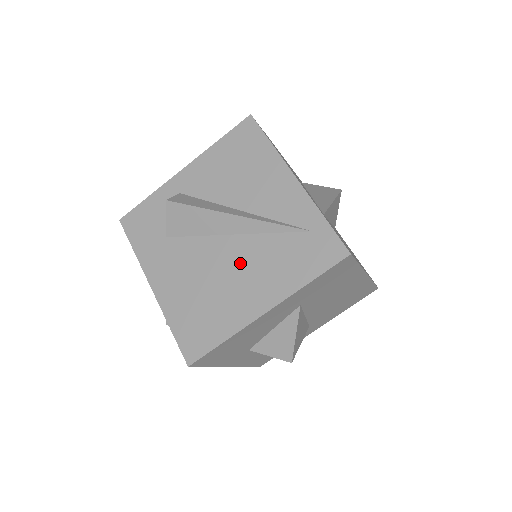
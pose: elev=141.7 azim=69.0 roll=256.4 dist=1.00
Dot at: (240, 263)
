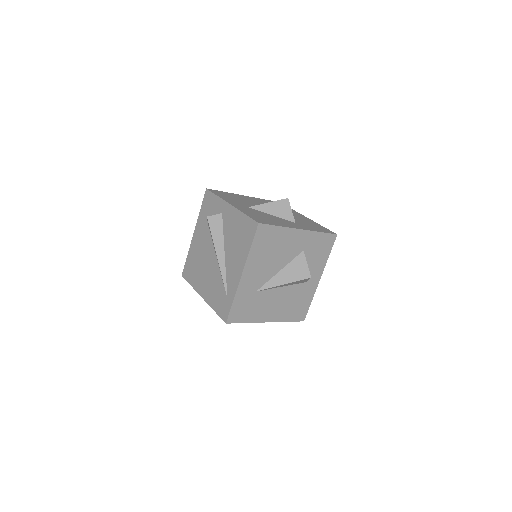
Dot at: (210, 272)
